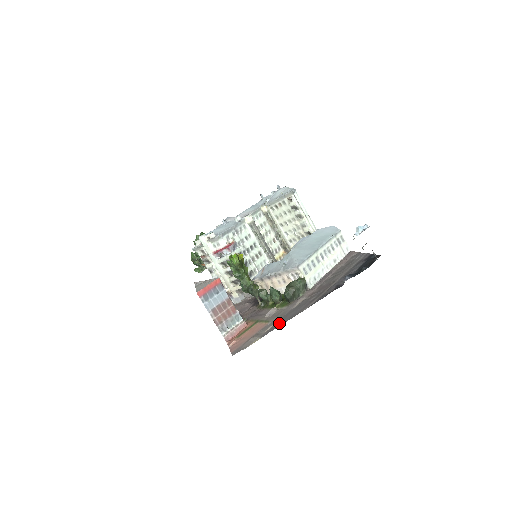
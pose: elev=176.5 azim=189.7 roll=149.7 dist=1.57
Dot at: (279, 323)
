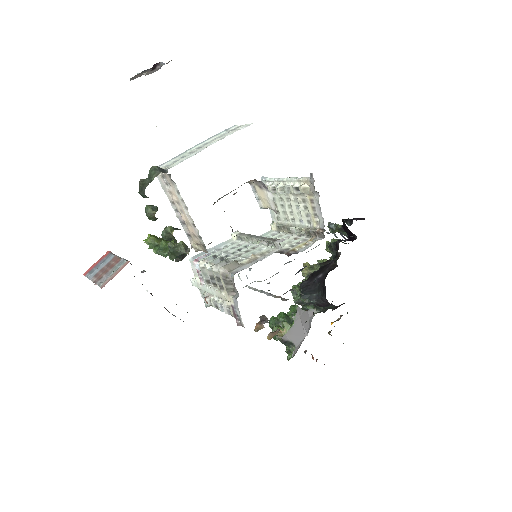
Dot at: occluded
